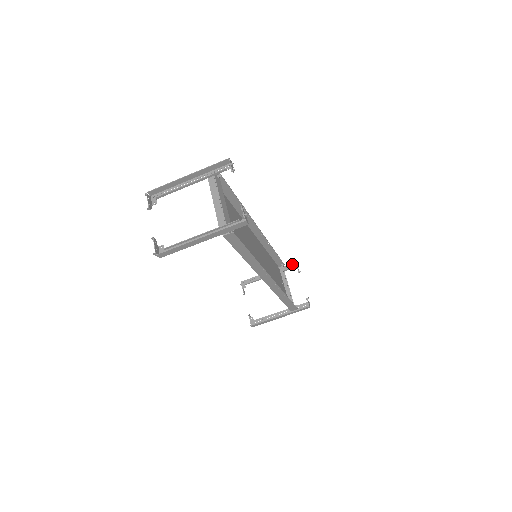
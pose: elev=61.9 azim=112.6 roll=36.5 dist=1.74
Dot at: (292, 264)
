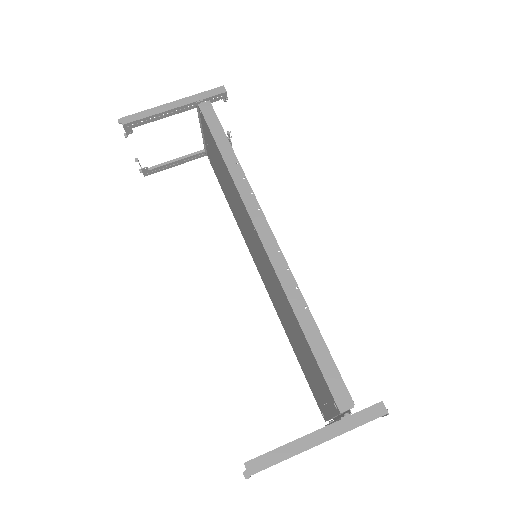
Dot at: occluded
